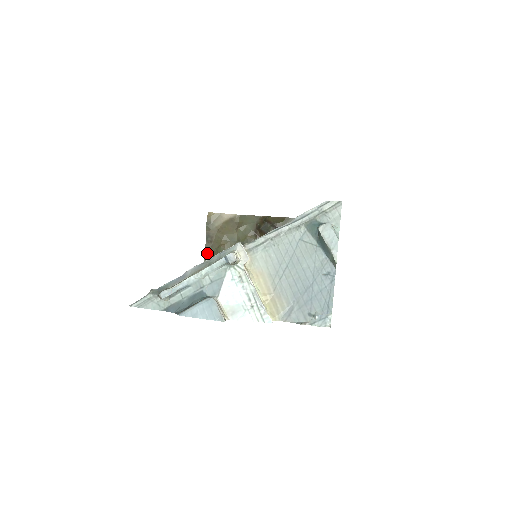
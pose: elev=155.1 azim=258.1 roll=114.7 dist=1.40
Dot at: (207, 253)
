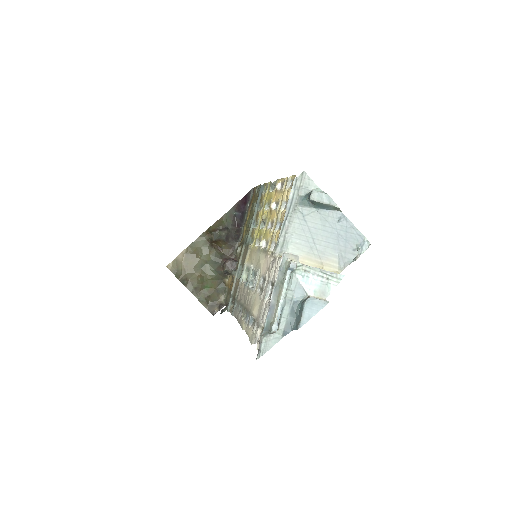
Dot at: (194, 292)
